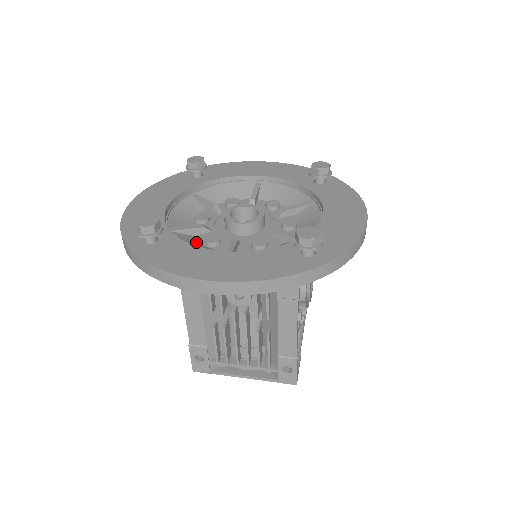
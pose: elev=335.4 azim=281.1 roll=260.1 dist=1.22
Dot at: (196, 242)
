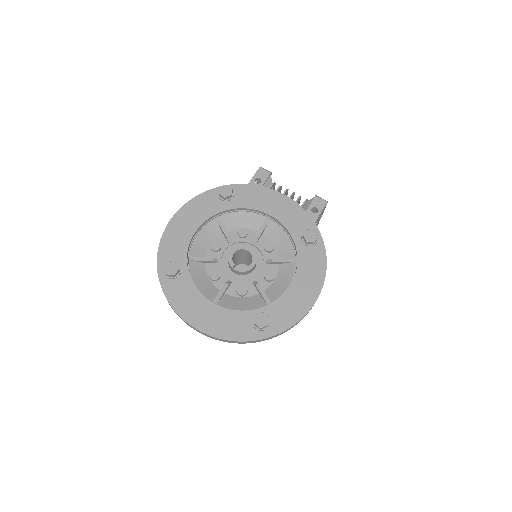
Dot at: (204, 273)
